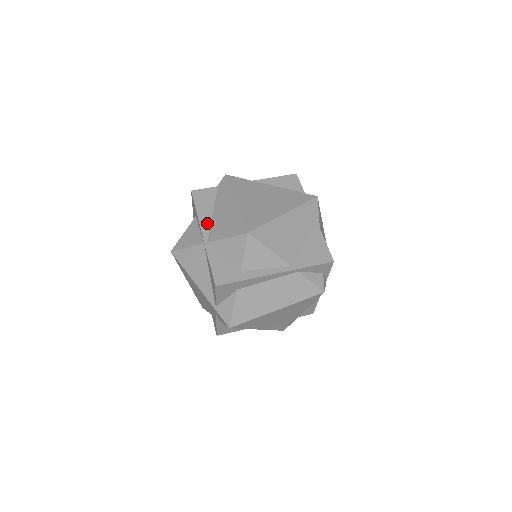
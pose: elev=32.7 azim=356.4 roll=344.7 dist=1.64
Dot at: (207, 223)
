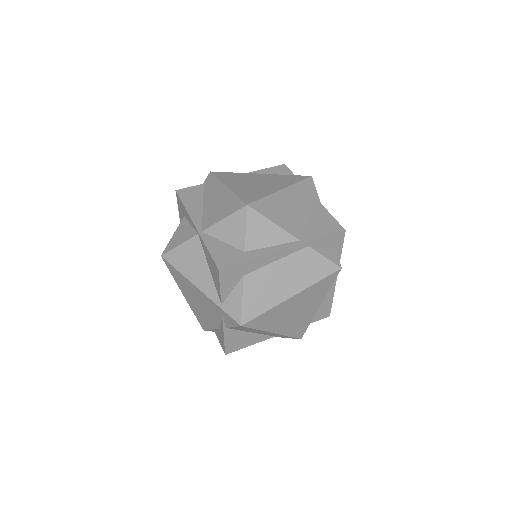
Dot at: (198, 215)
